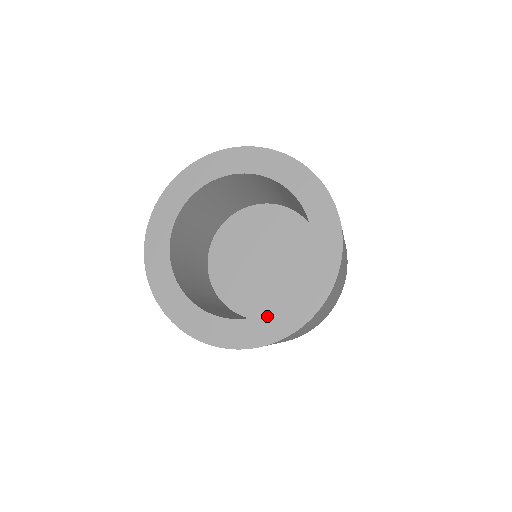
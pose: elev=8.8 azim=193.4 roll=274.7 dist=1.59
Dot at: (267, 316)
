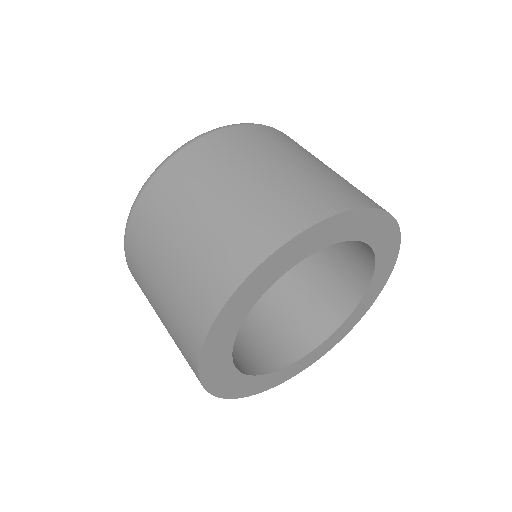
Dot at: (325, 343)
